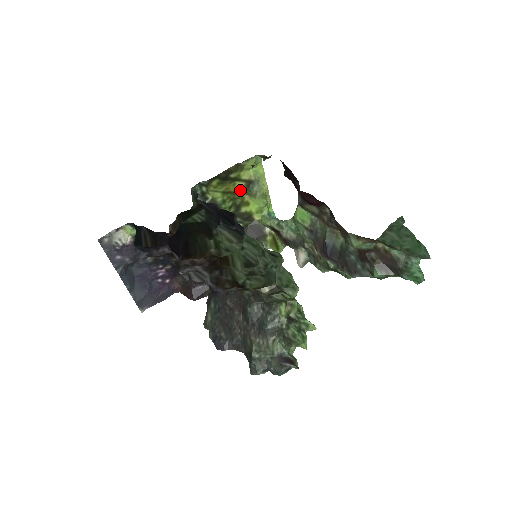
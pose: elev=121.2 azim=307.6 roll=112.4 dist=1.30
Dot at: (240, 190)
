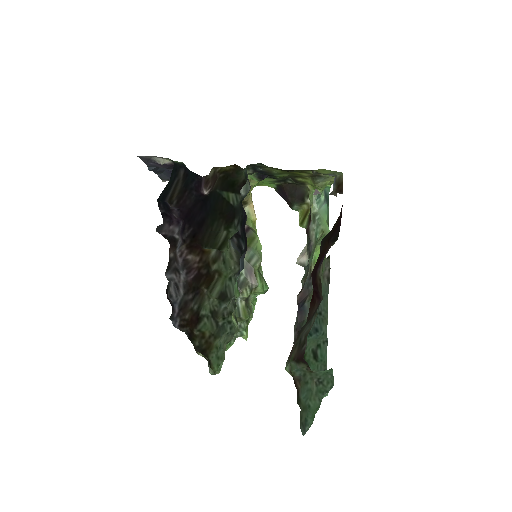
Dot at: (303, 174)
